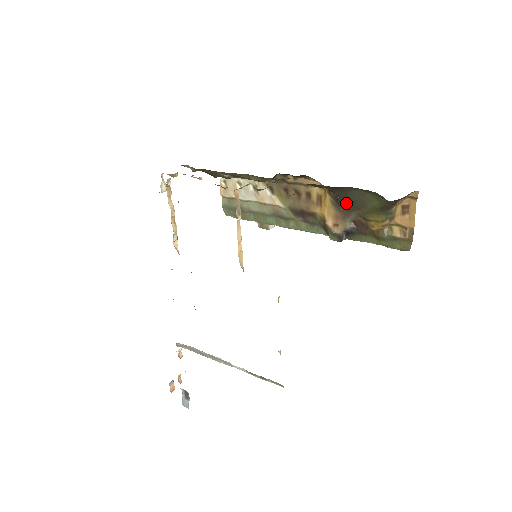
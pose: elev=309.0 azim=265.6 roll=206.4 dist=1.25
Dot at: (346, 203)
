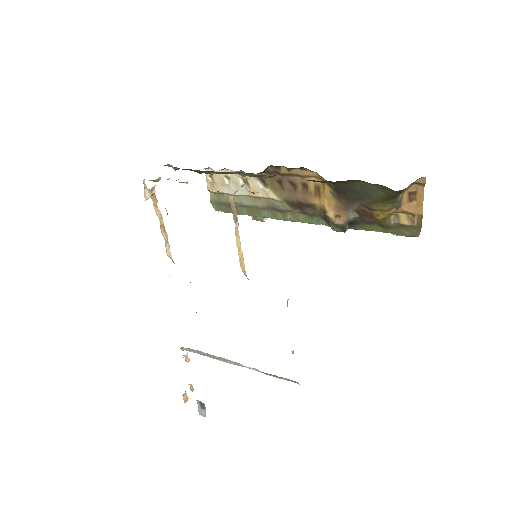
Dot at: (348, 194)
